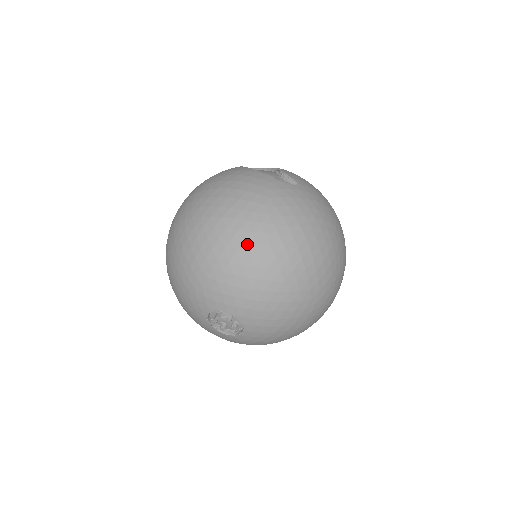
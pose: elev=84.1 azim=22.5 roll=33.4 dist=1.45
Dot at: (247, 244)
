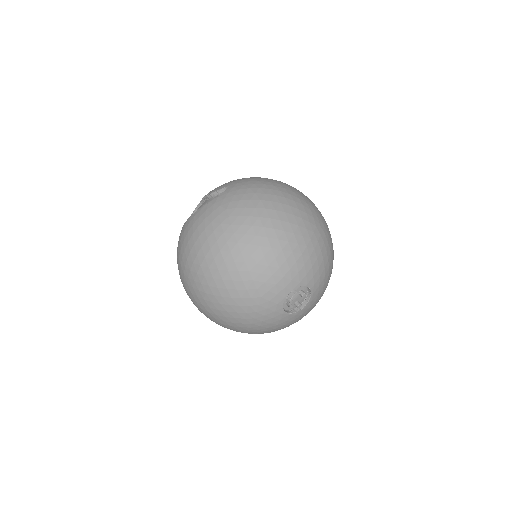
Dot at: (252, 243)
